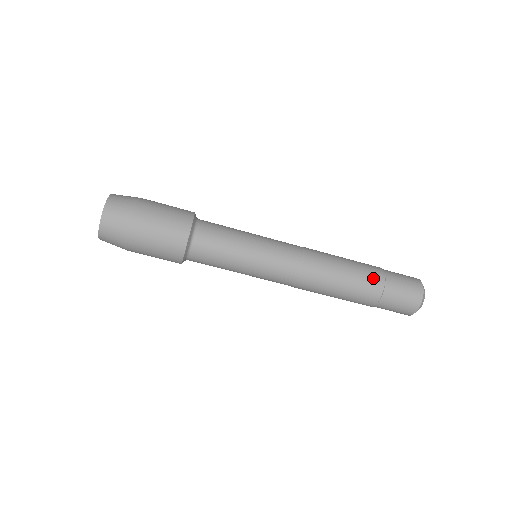
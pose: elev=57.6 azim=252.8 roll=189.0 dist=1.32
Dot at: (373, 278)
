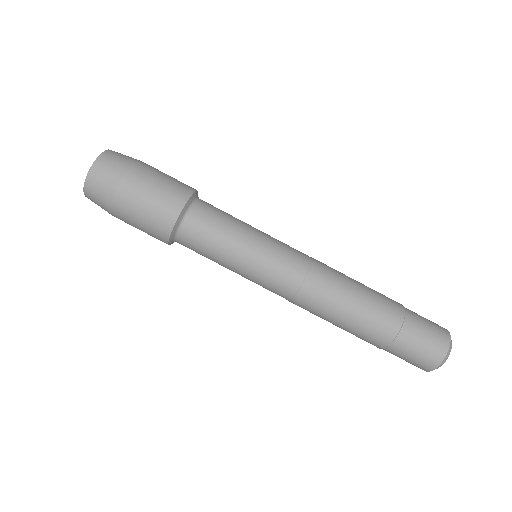
Dot at: (388, 316)
